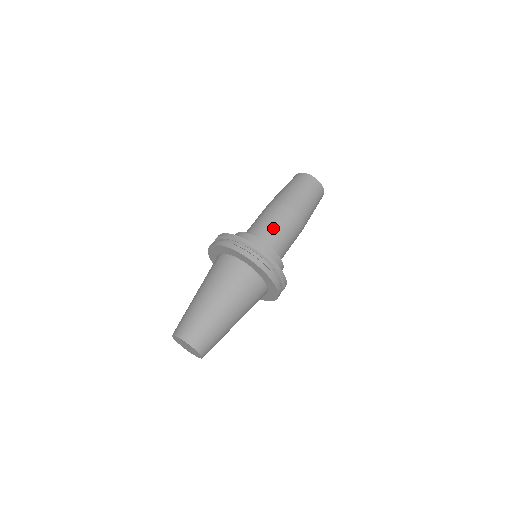
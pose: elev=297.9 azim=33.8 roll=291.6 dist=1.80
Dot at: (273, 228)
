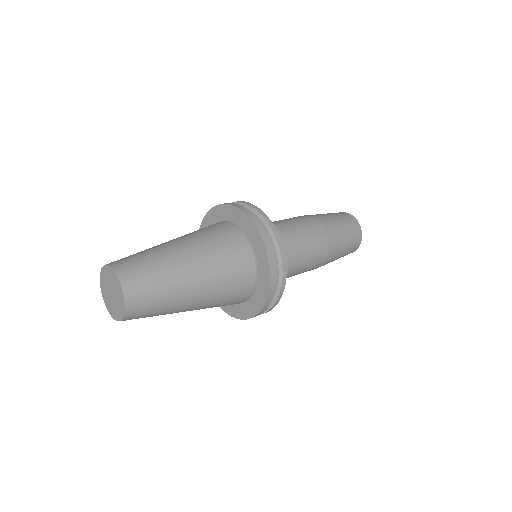
Dot at: (299, 242)
